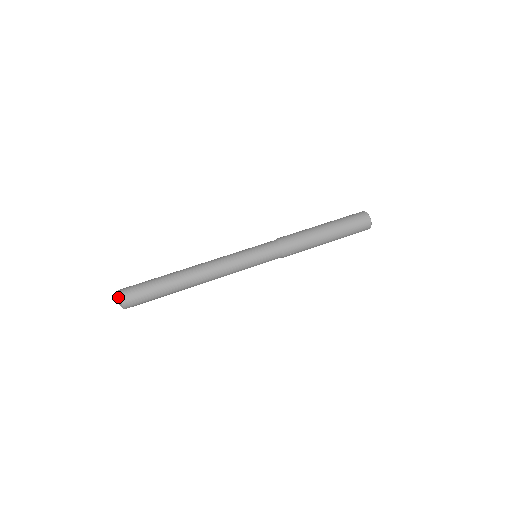
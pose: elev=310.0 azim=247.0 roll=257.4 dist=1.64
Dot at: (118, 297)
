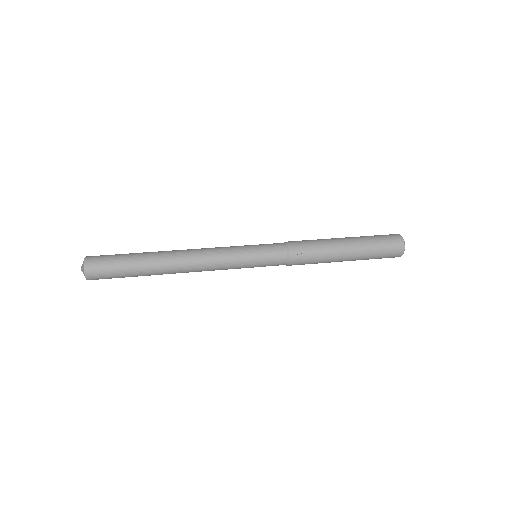
Dot at: occluded
